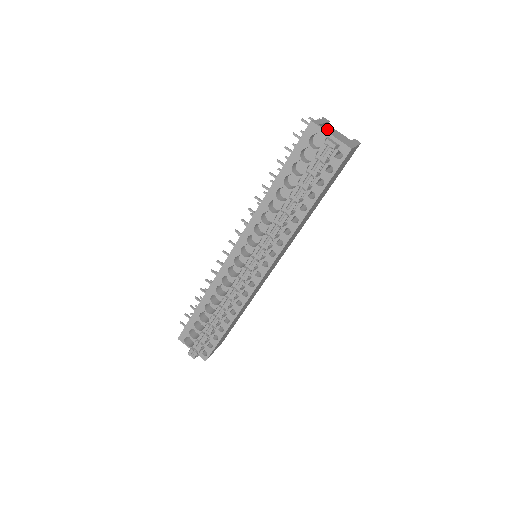
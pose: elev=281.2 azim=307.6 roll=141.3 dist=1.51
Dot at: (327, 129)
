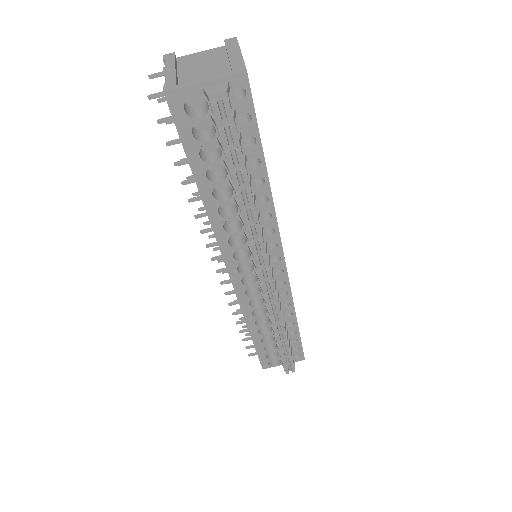
Dot at: (186, 71)
